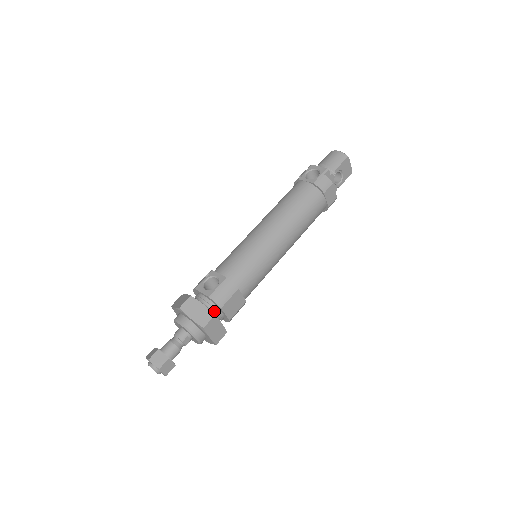
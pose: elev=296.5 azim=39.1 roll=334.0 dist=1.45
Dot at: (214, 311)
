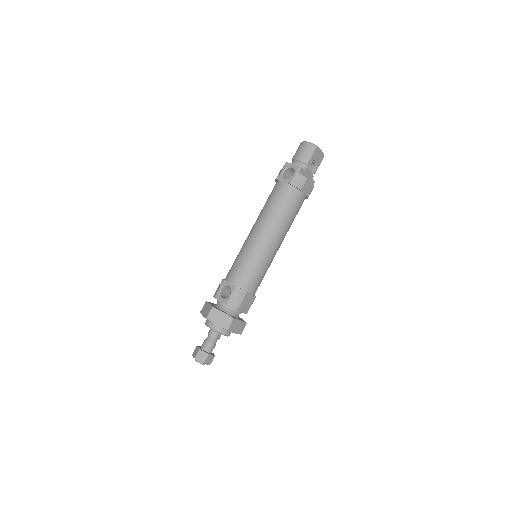
Dot at: (233, 312)
